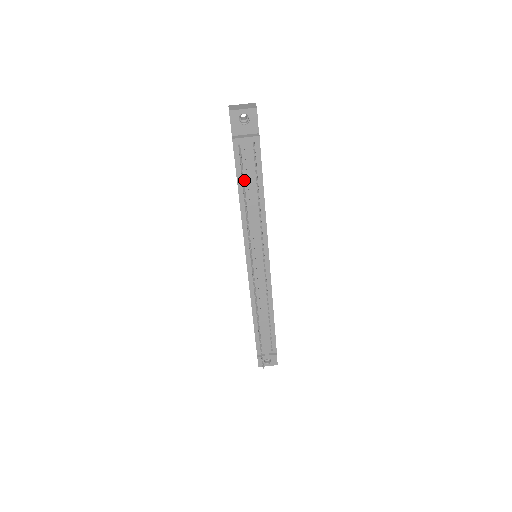
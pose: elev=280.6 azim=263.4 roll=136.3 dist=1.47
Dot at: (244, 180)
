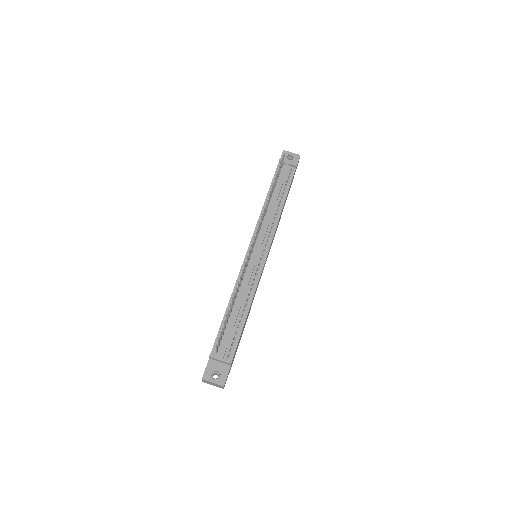
Dot at: (275, 187)
